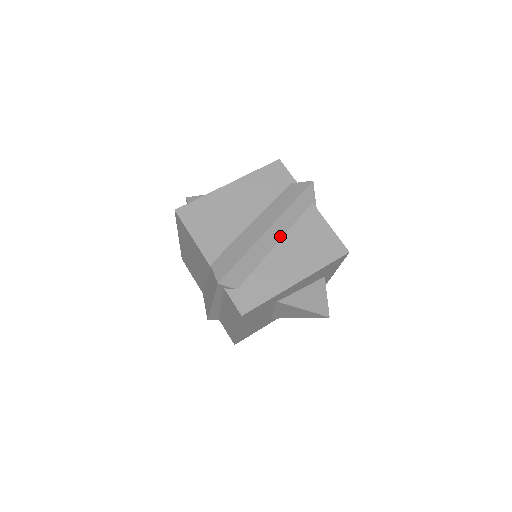
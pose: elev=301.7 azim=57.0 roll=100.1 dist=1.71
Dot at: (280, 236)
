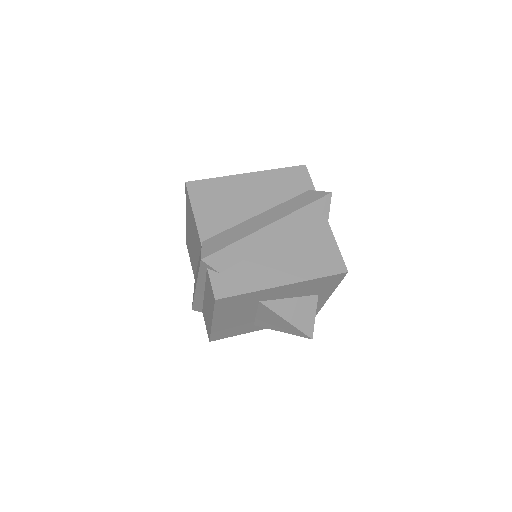
Dot at: (281, 235)
